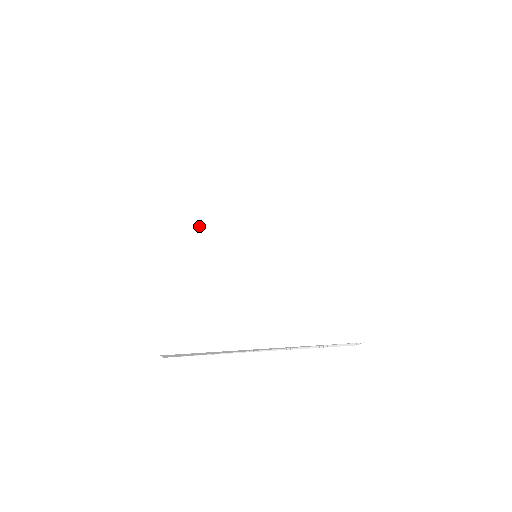
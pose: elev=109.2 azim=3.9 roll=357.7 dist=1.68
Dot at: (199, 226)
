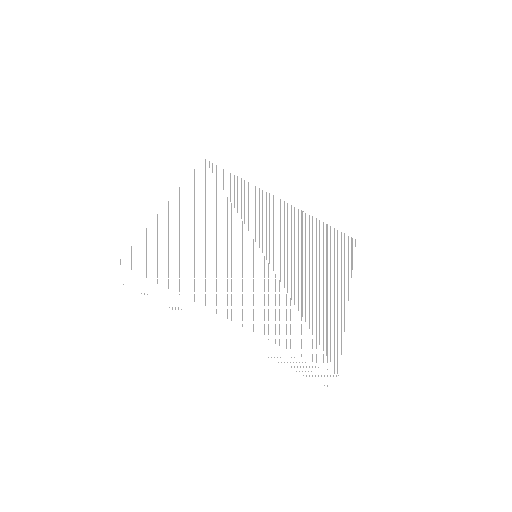
Dot at: (217, 204)
